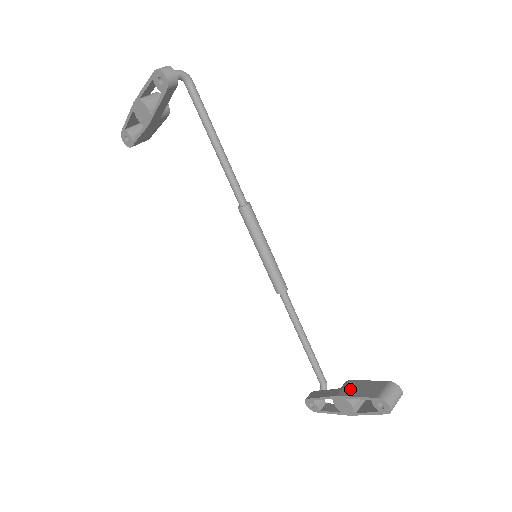
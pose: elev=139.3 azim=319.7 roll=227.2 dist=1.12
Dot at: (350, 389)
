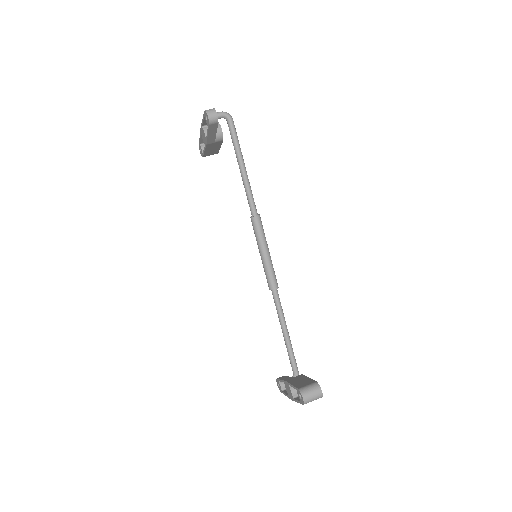
Dot at: (295, 379)
